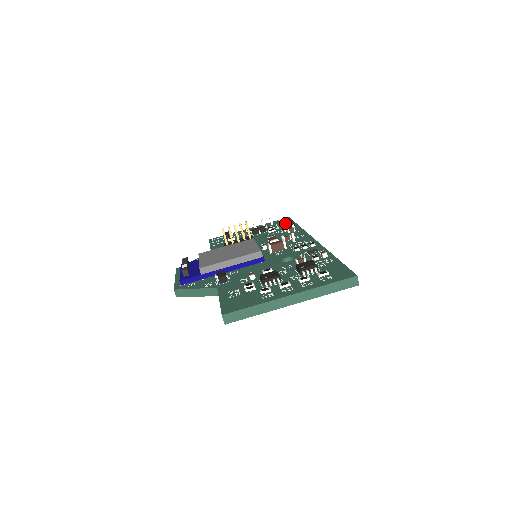
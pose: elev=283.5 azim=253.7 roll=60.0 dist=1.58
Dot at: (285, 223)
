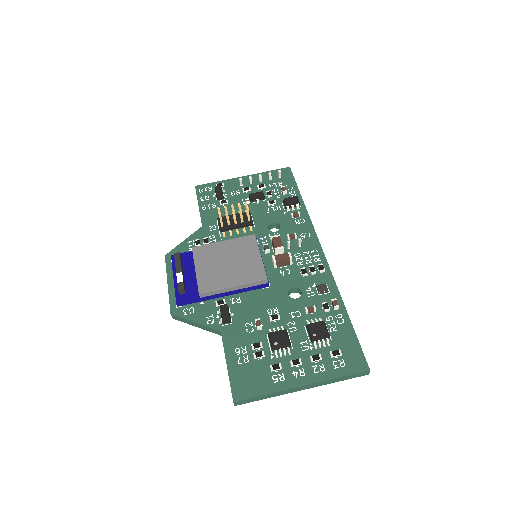
Dot at: (289, 202)
